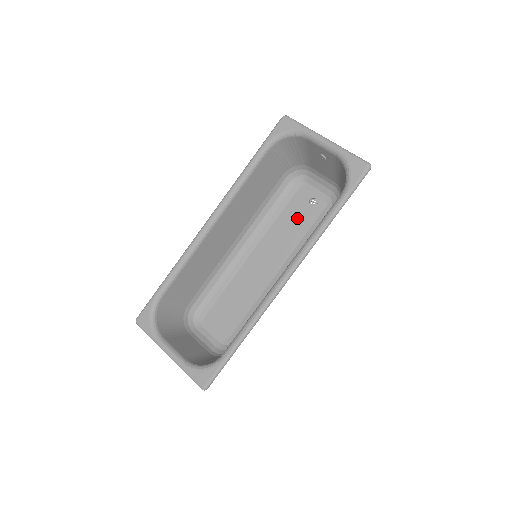
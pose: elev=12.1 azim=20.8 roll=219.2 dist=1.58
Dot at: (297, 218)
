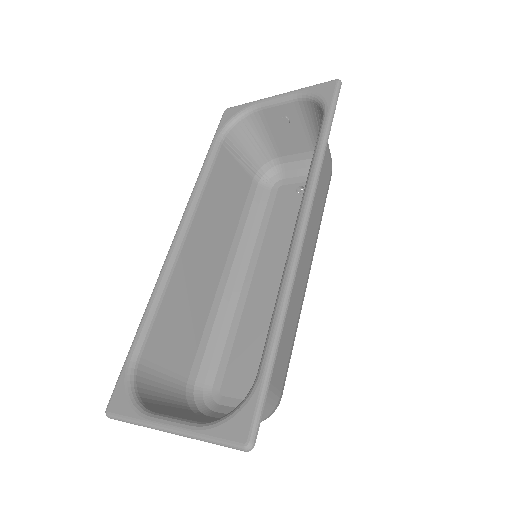
Dot at: (290, 213)
